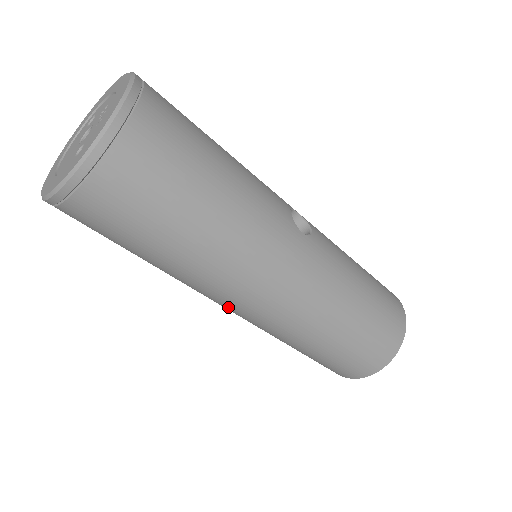
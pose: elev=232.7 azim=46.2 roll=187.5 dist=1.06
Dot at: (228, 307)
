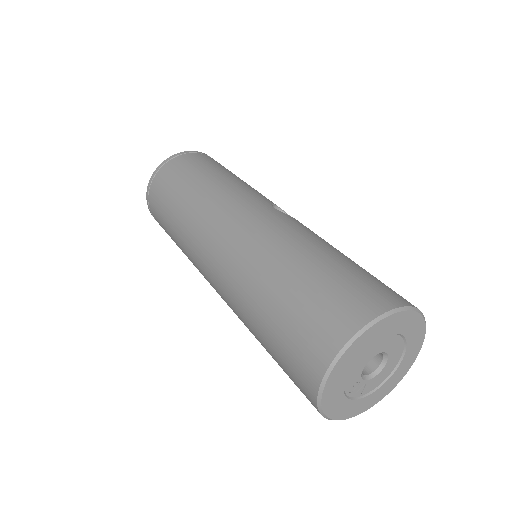
Dot at: (206, 269)
